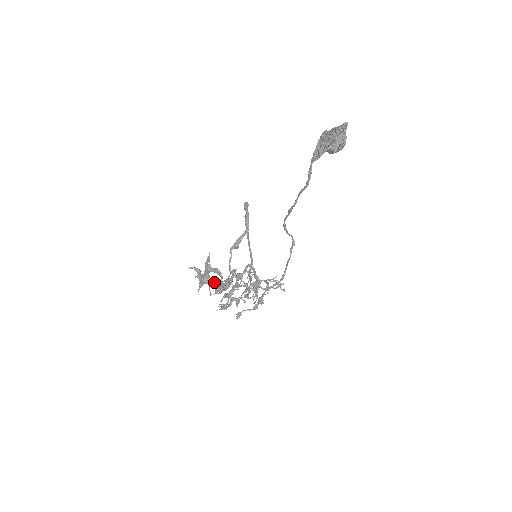
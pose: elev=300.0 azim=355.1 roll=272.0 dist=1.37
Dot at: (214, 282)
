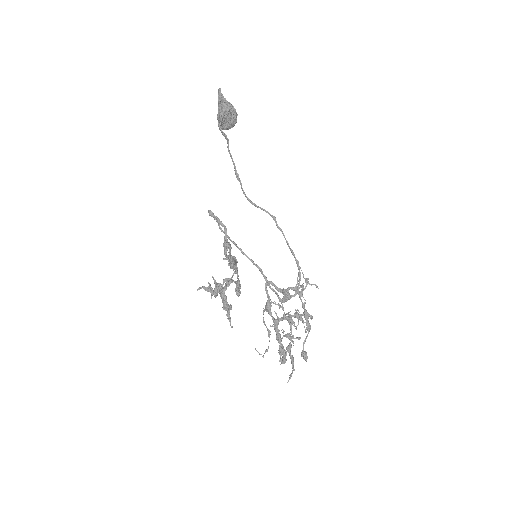
Dot at: (225, 279)
